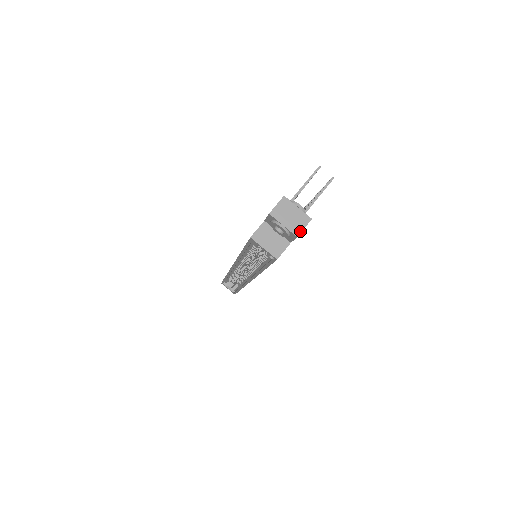
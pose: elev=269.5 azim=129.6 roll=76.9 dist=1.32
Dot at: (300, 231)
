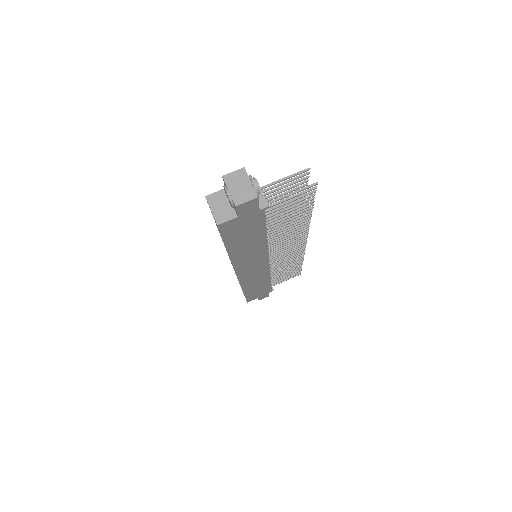
Dot at: (241, 202)
